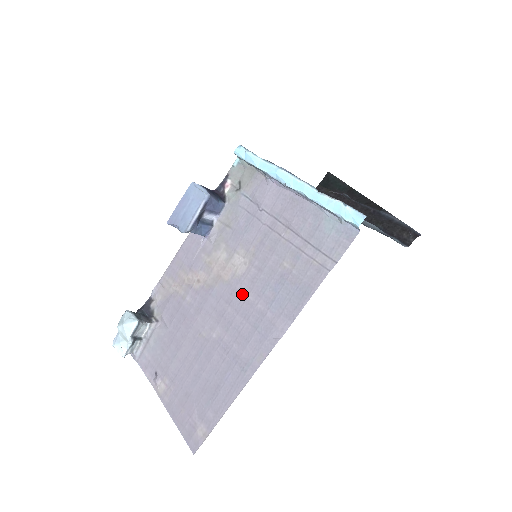
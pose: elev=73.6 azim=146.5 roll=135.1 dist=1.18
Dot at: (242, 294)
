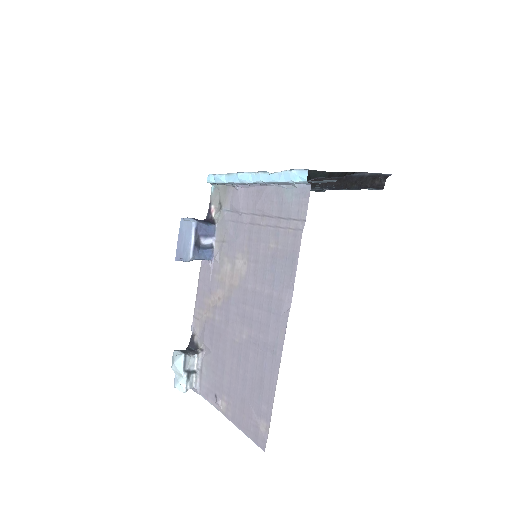
Dot at: (251, 289)
